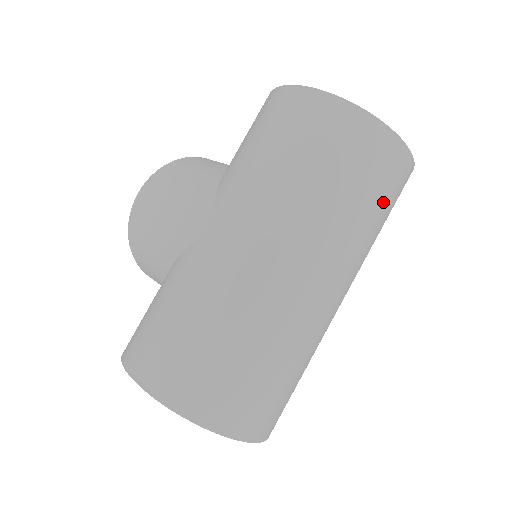
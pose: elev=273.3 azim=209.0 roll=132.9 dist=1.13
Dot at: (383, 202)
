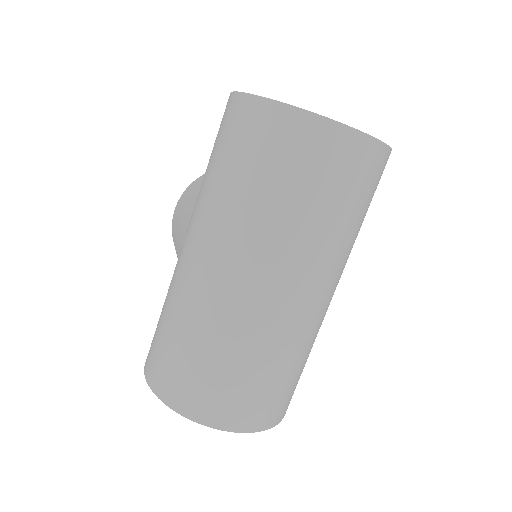
Dot at: (329, 190)
